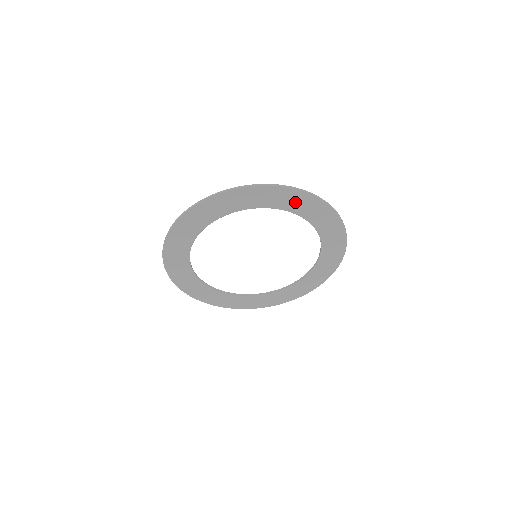
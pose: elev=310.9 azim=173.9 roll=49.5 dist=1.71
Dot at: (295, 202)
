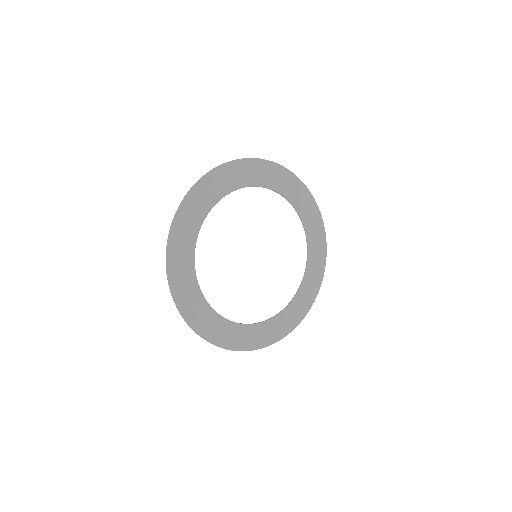
Dot at: (310, 216)
